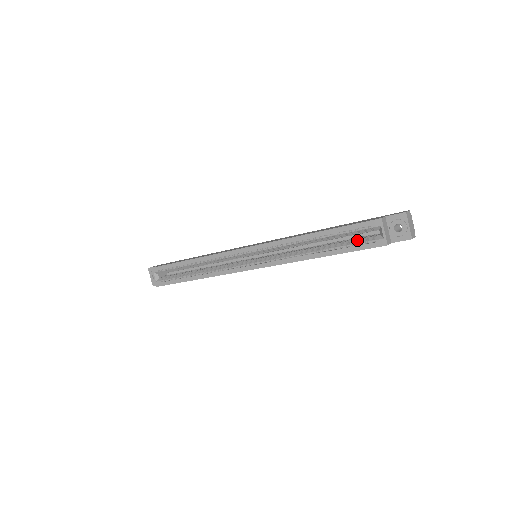
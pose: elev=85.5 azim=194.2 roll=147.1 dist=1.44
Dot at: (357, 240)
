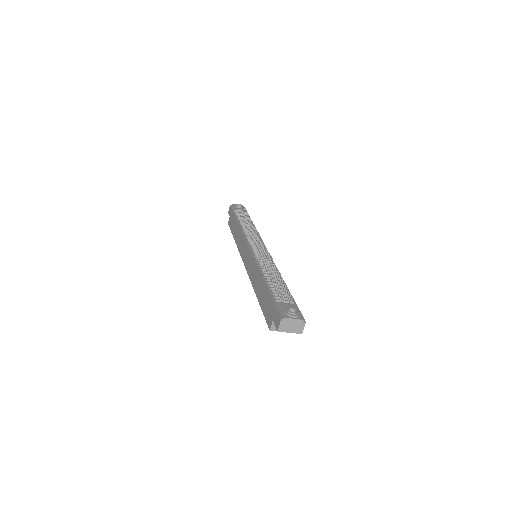
Dot at: occluded
